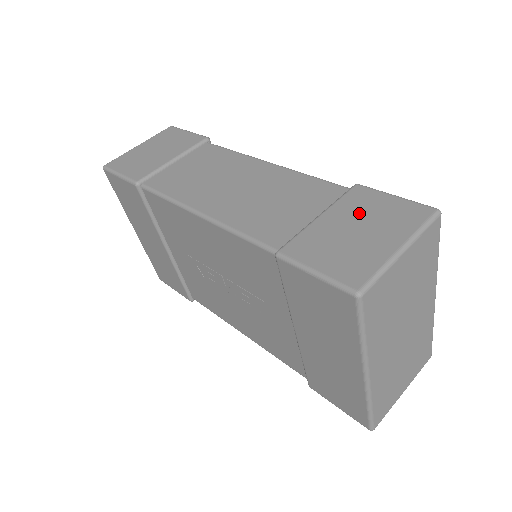
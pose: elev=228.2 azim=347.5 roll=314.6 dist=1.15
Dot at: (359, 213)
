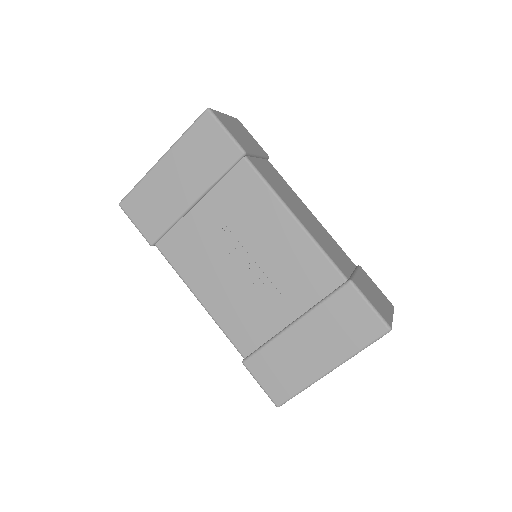
Dot at: (370, 285)
